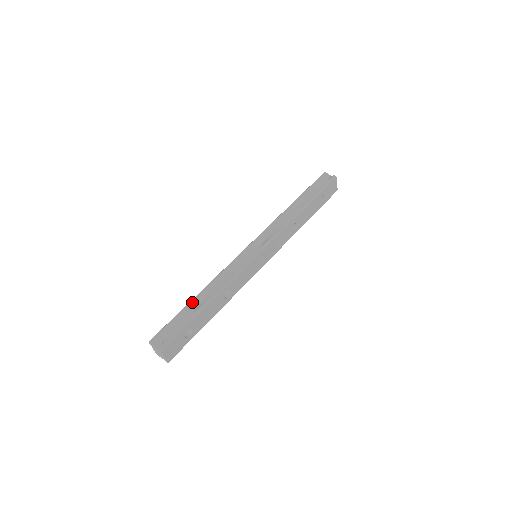
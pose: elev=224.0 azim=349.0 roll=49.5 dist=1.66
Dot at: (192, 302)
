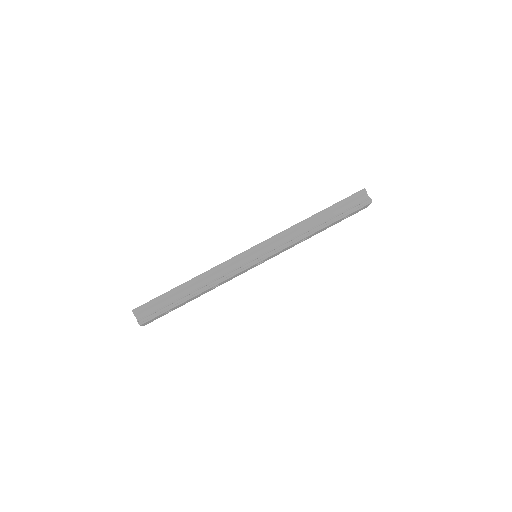
Dot at: (181, 288)
